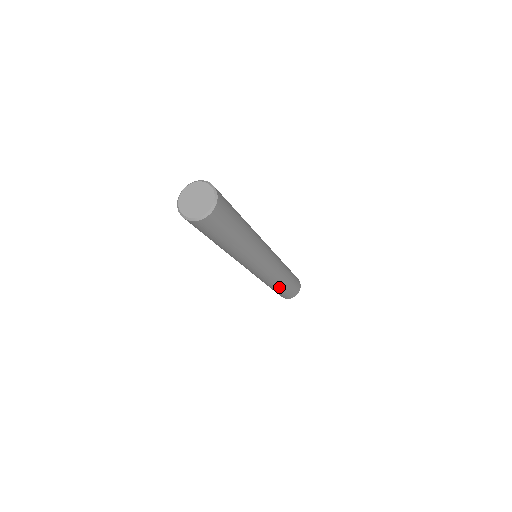
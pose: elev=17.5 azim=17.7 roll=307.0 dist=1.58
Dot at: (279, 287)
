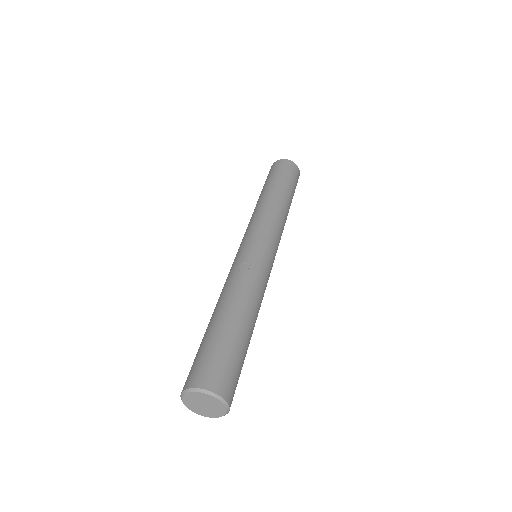
Dot at: occluded
